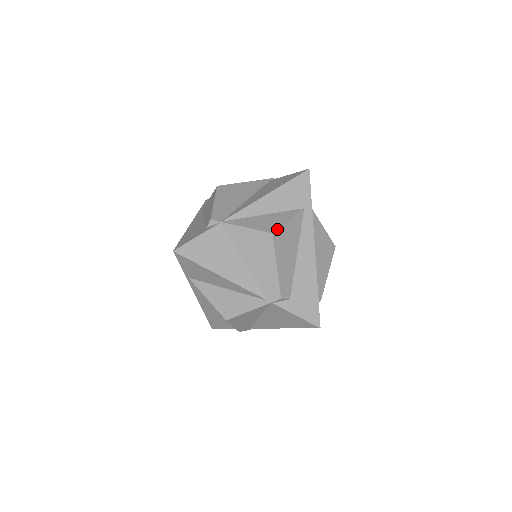
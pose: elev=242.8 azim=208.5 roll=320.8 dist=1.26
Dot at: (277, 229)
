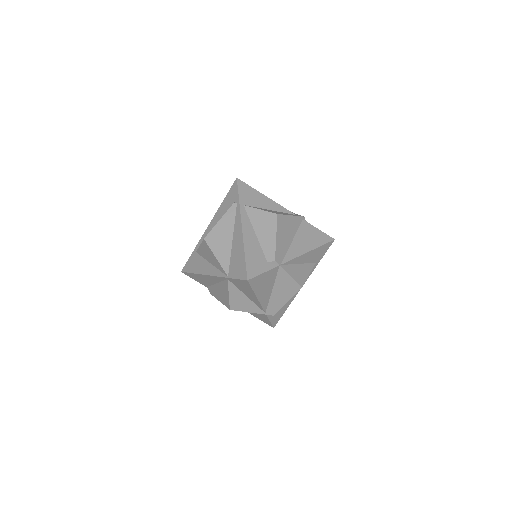
Dot at: occluded
